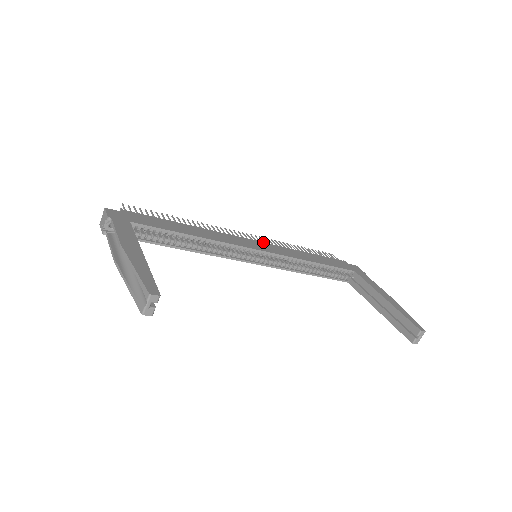
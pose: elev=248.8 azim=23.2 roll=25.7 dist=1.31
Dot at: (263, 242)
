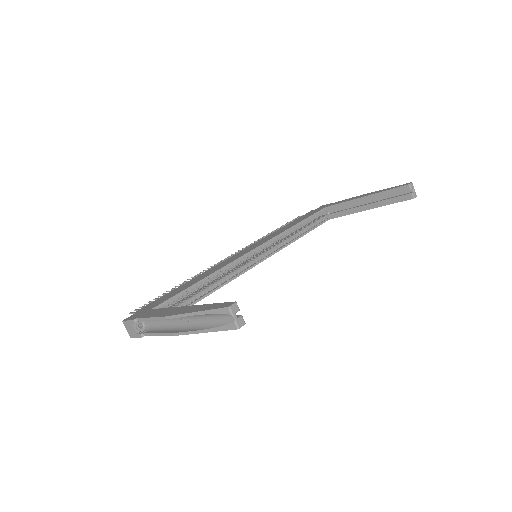
Dot at: (249, 246)
